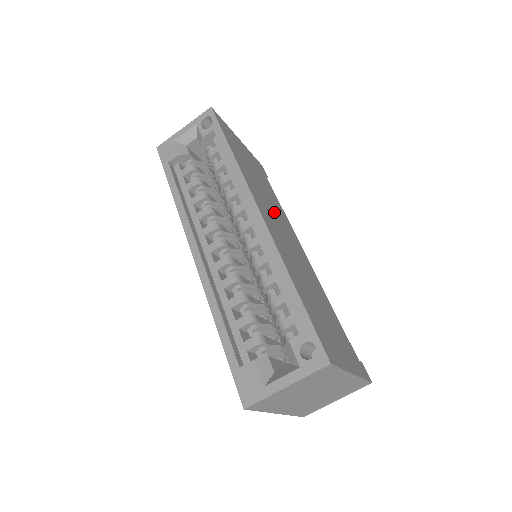
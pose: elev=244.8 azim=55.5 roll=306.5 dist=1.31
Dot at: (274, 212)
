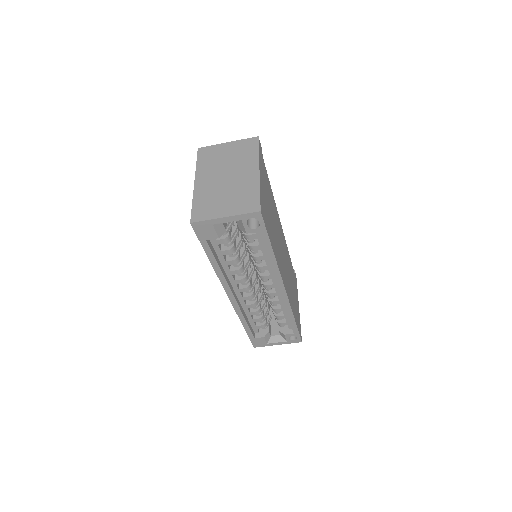
Dot at: (279, 241)
